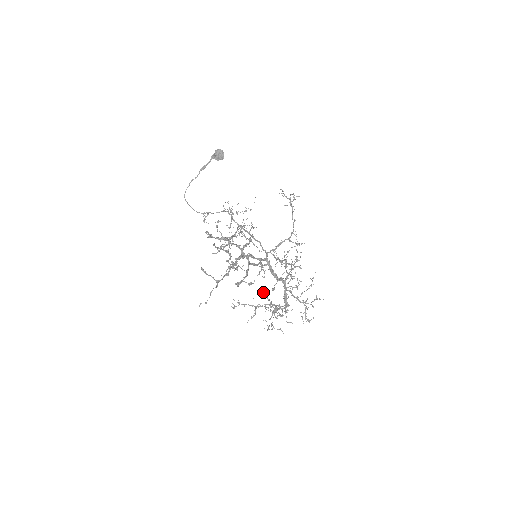
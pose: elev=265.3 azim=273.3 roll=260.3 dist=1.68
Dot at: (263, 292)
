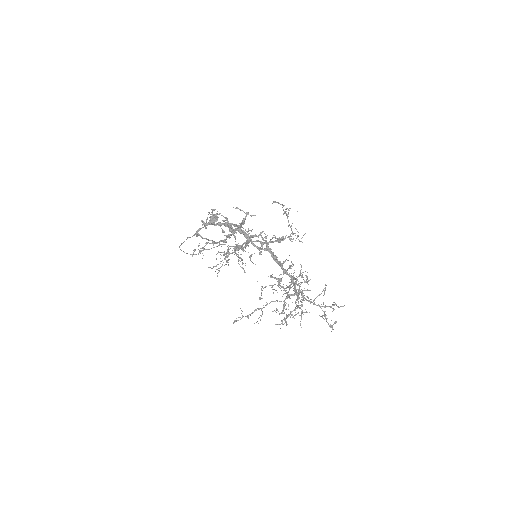
Dot at: (268, 276)
